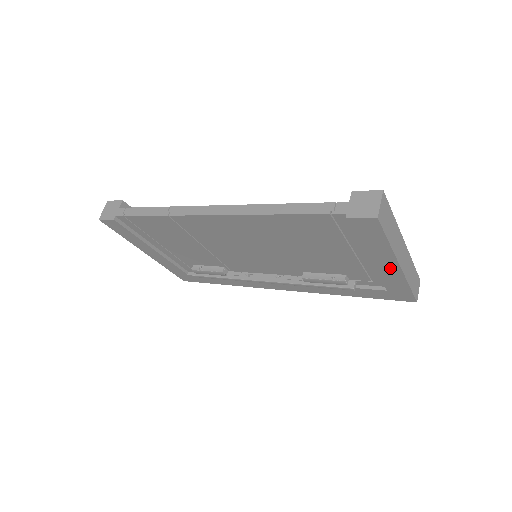
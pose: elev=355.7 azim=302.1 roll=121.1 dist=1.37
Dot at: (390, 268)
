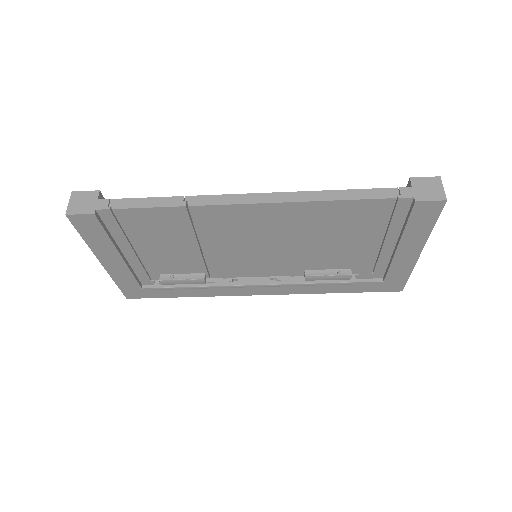
Dot at: (409, 255)
